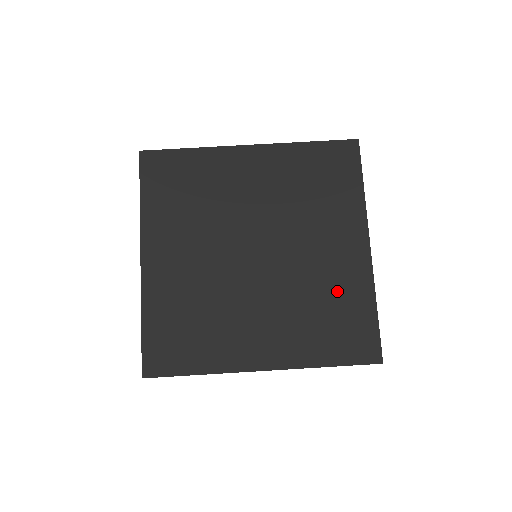
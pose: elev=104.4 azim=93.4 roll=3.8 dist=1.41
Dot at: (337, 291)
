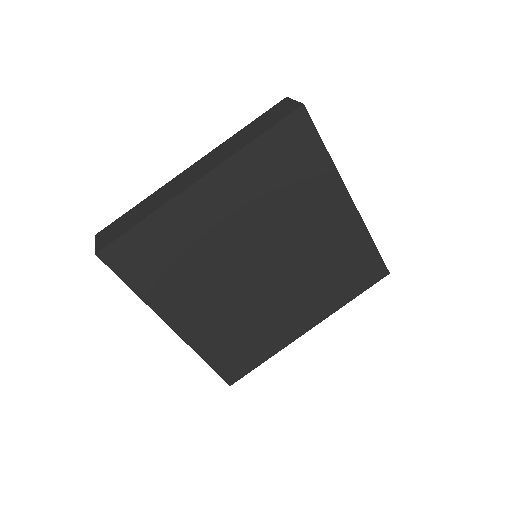
Dot at: (339, 250)
